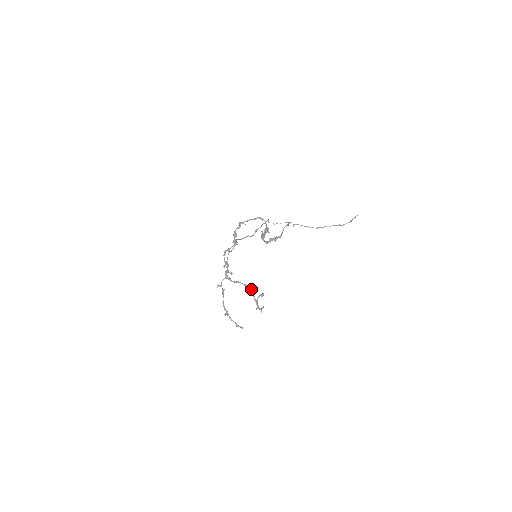
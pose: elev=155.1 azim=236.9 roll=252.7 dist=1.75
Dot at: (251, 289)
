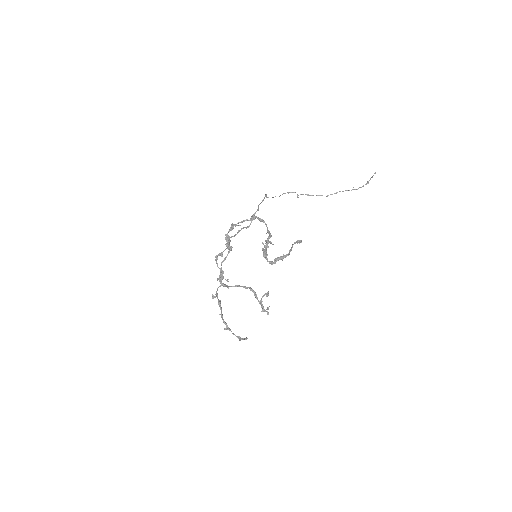
Dot at: (253, 290)
